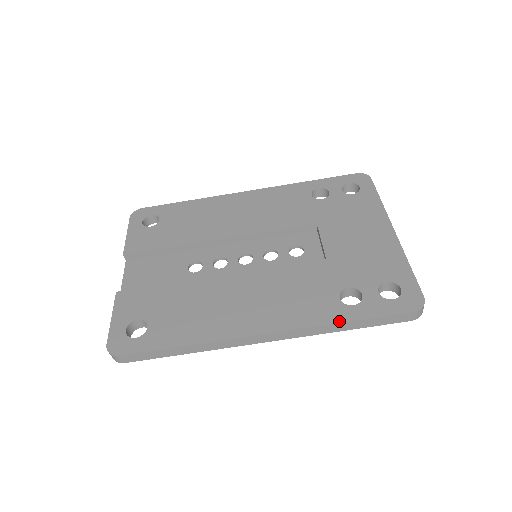
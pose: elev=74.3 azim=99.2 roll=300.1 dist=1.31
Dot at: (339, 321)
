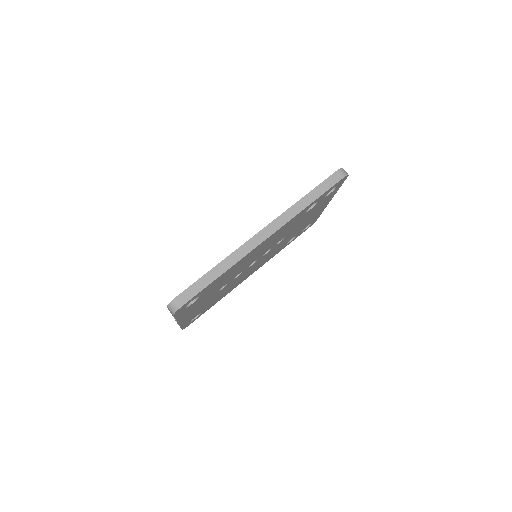
Dot at: (300, 199)
